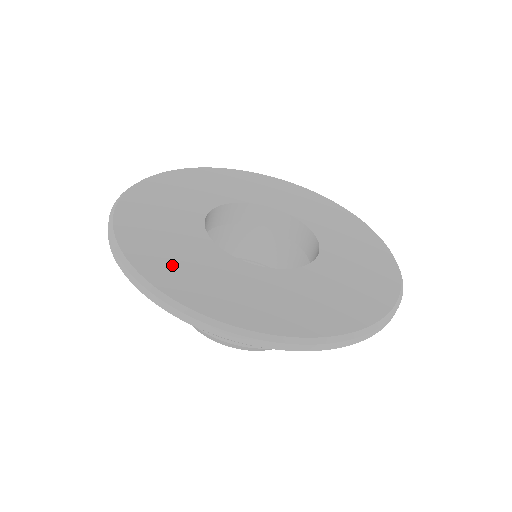
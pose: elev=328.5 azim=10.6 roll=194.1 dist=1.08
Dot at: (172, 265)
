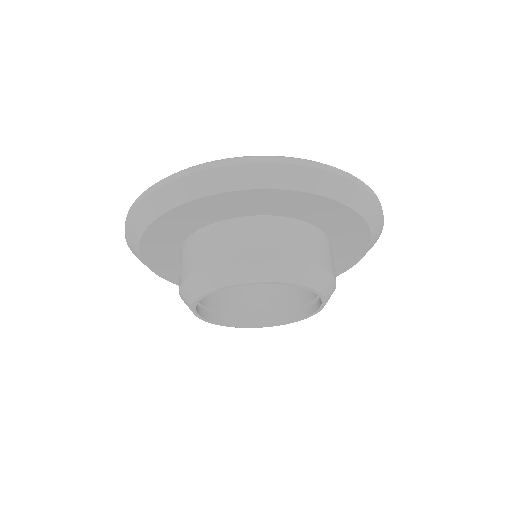
Dot at: occluded
